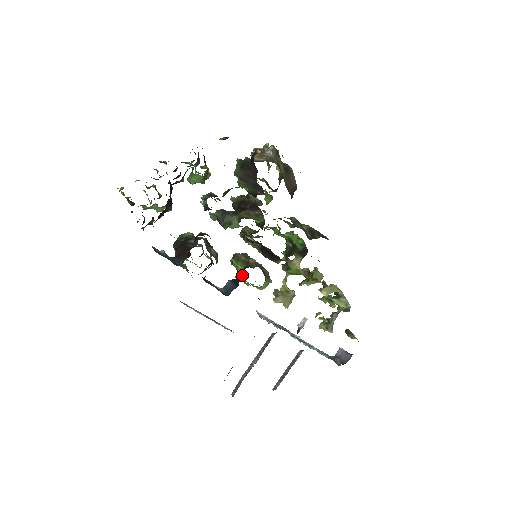
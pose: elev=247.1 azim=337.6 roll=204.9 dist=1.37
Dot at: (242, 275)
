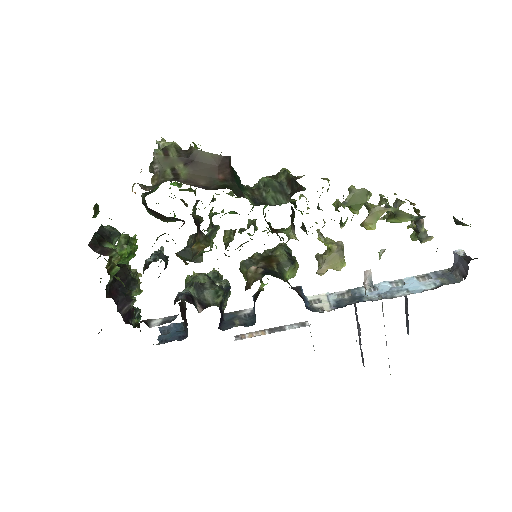
Dot at: (261, 281)
